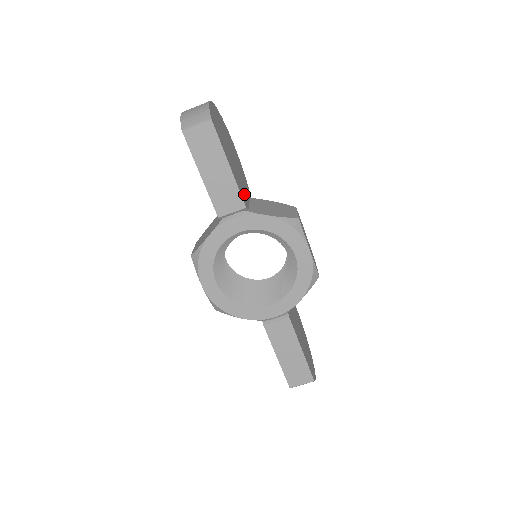
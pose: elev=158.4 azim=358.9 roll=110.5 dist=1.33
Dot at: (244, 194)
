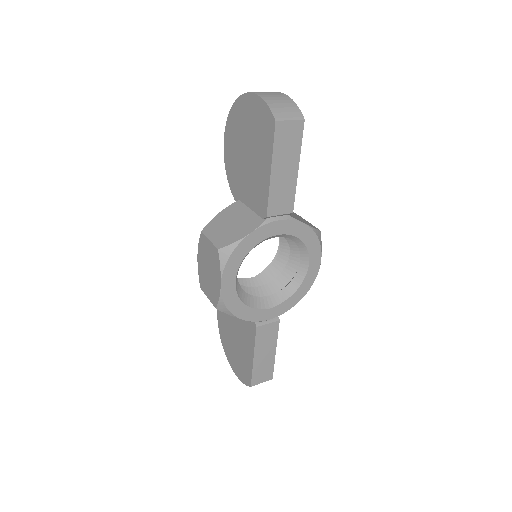
Dot at: occluded
